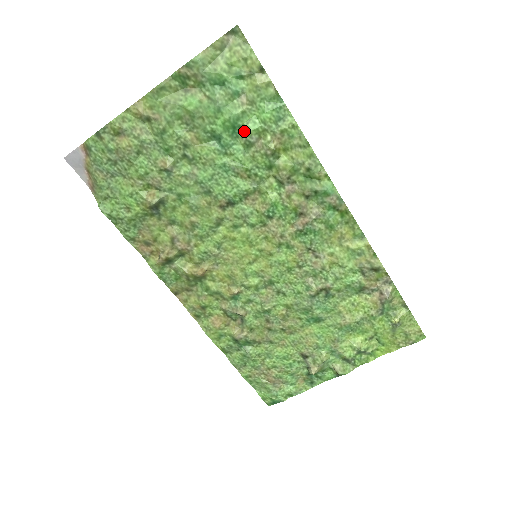
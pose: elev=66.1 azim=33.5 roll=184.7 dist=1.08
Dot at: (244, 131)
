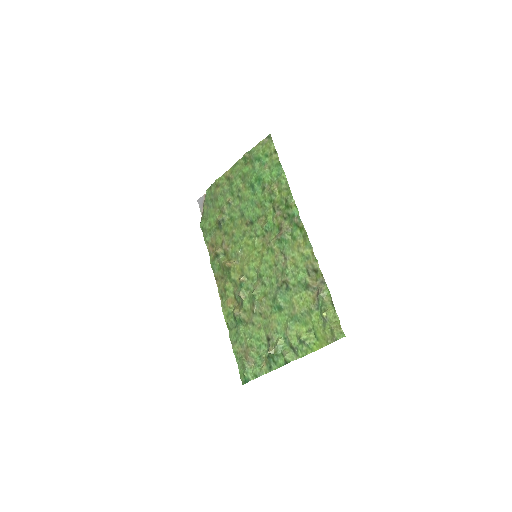
Dot at: (263, 182)
